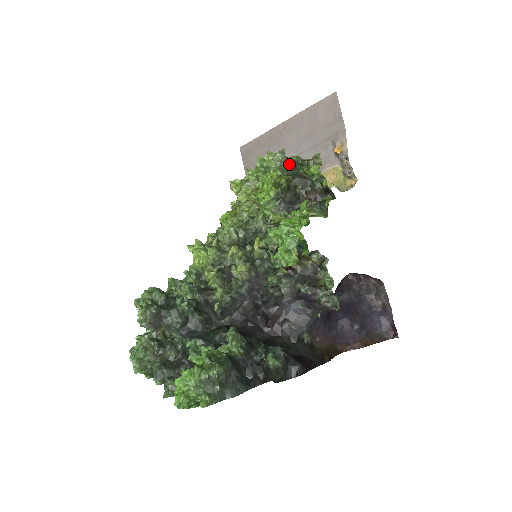
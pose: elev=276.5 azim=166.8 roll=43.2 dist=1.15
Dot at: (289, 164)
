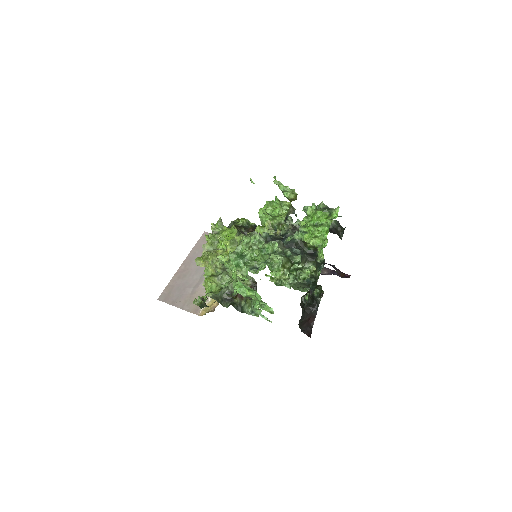
Dot at: occluded
